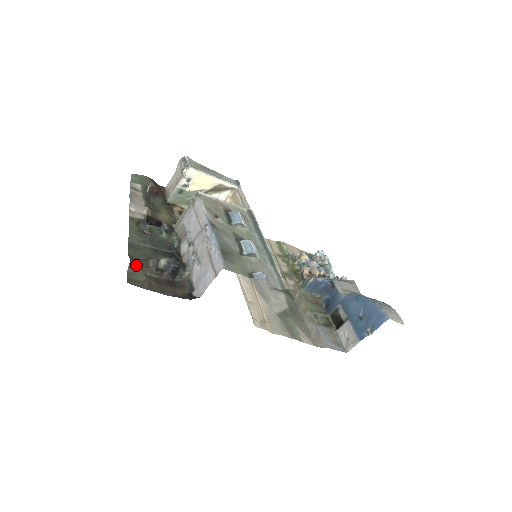
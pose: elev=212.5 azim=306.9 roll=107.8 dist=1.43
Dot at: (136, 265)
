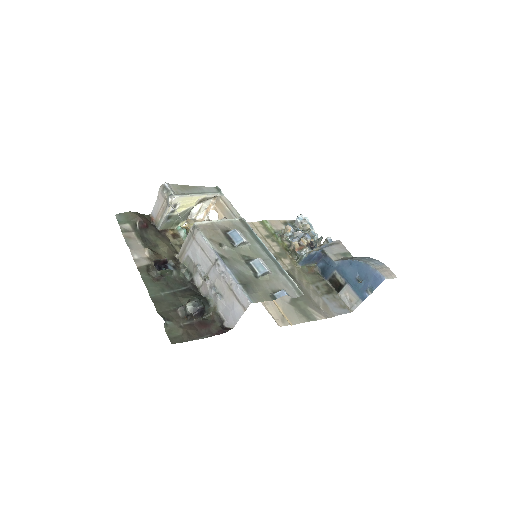
Dot at: (169, 321)
